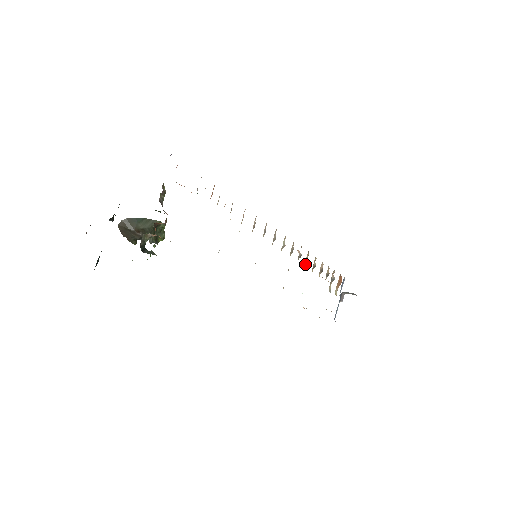
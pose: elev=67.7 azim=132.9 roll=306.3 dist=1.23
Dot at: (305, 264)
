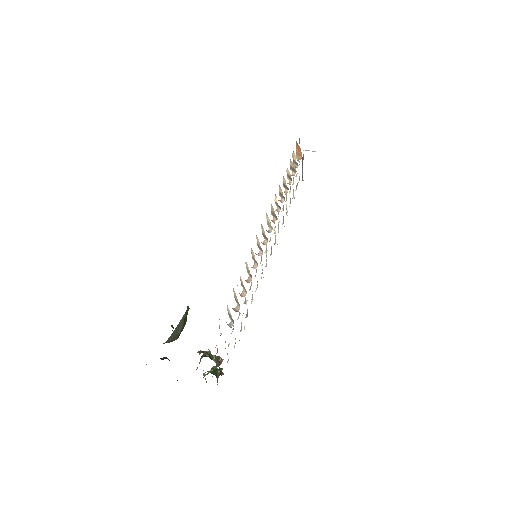
Dot at: (279, 195)
